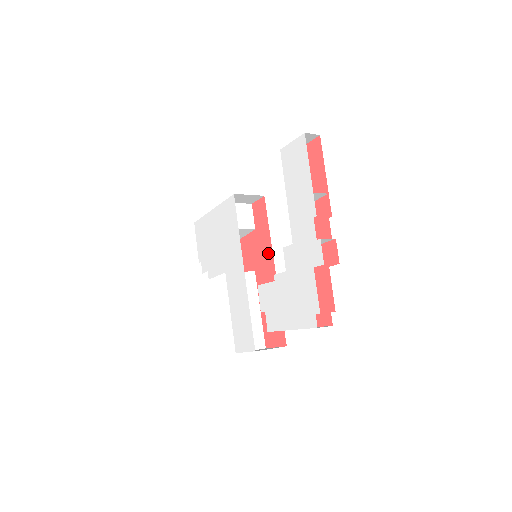
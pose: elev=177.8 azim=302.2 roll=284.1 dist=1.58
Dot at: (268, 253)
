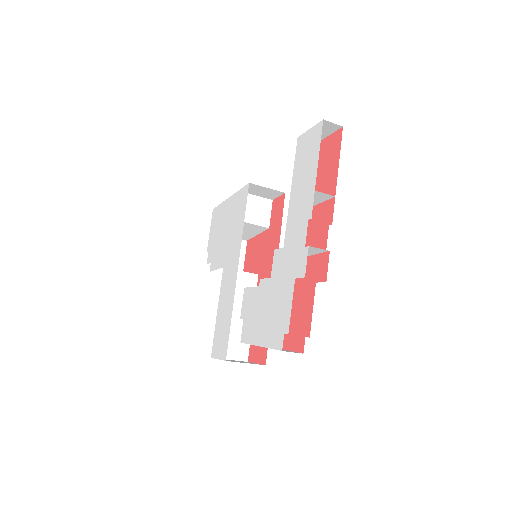
Dot at: occluded
